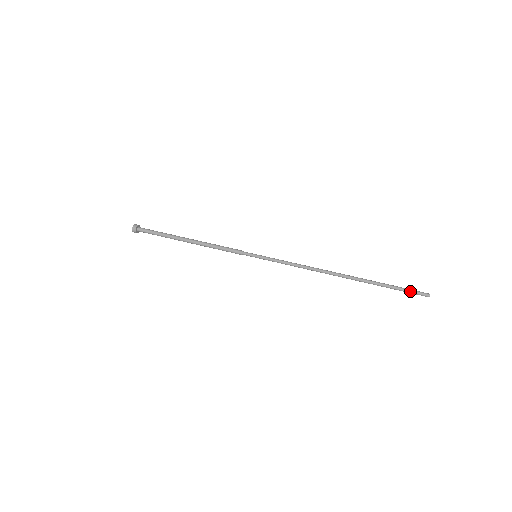
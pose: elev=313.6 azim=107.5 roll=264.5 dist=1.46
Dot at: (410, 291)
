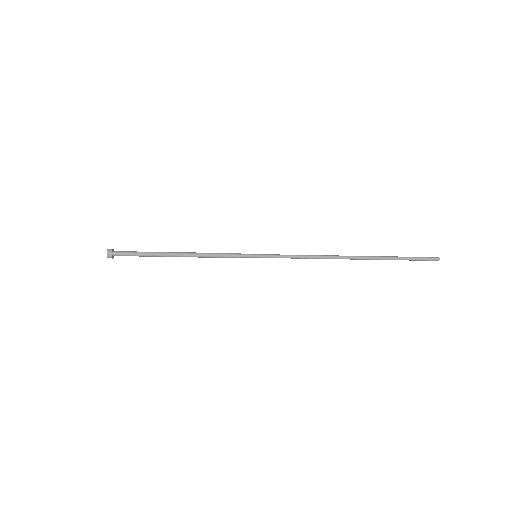
Dot at: (420, 260)
